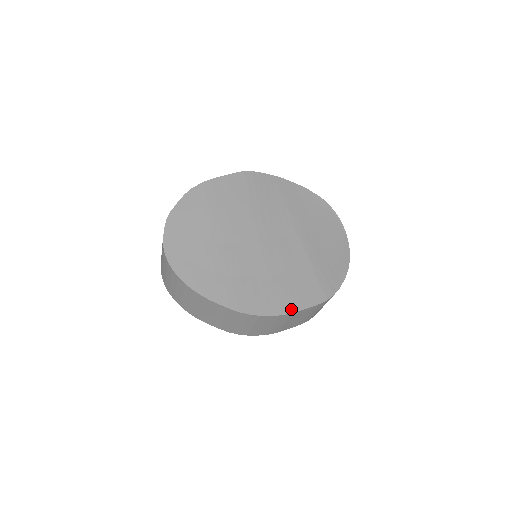
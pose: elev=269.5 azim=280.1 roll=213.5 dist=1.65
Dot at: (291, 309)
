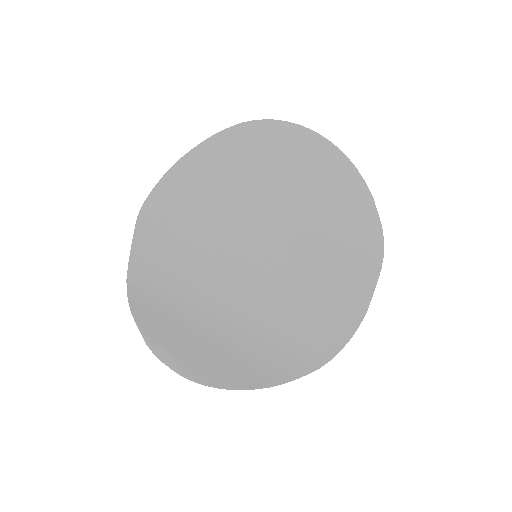
Dot at: (360, 311)
